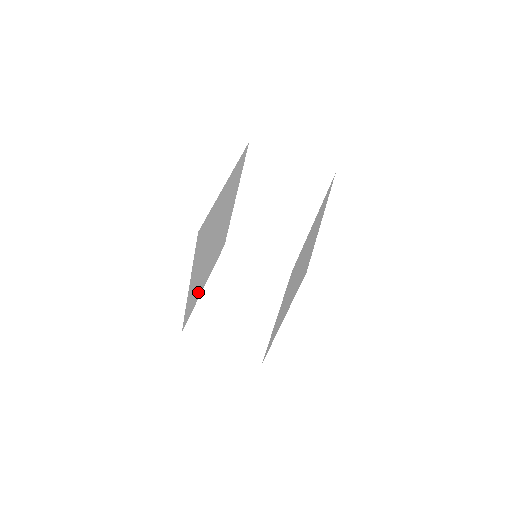
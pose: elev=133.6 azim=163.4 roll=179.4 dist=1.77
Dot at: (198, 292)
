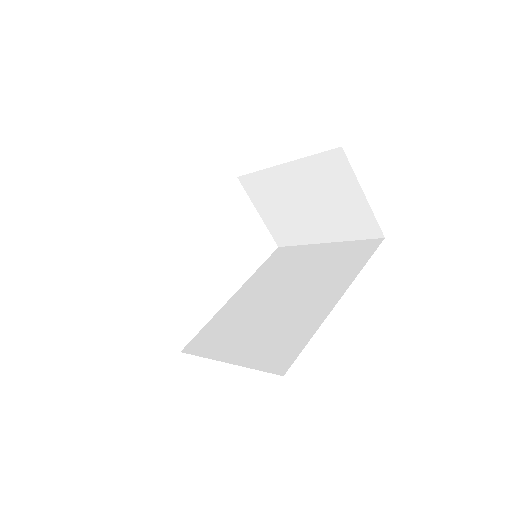
Dot at: occluded
